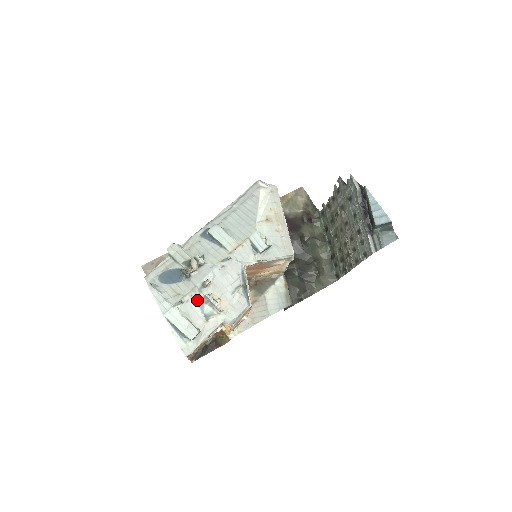
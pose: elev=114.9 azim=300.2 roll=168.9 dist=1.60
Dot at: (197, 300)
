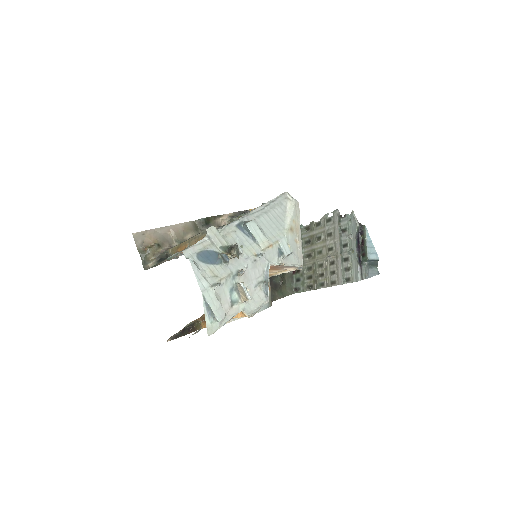
Dot at: (229, 285)
